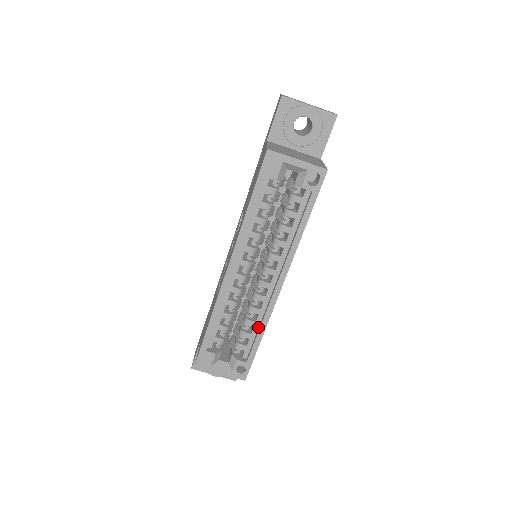
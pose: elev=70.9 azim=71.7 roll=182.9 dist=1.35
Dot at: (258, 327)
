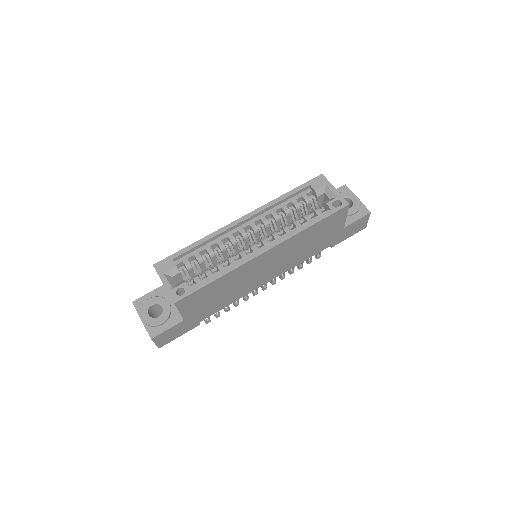
Dot at: occluded
